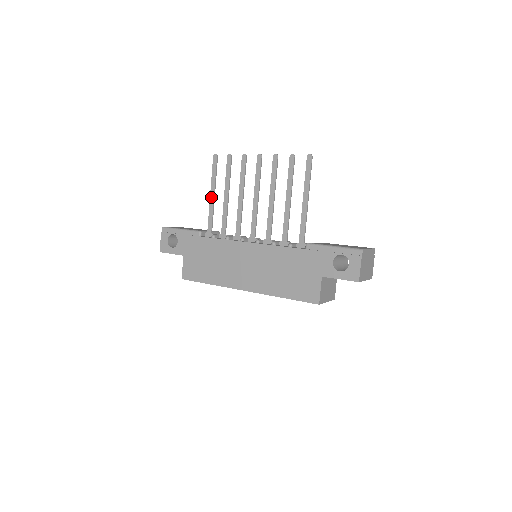
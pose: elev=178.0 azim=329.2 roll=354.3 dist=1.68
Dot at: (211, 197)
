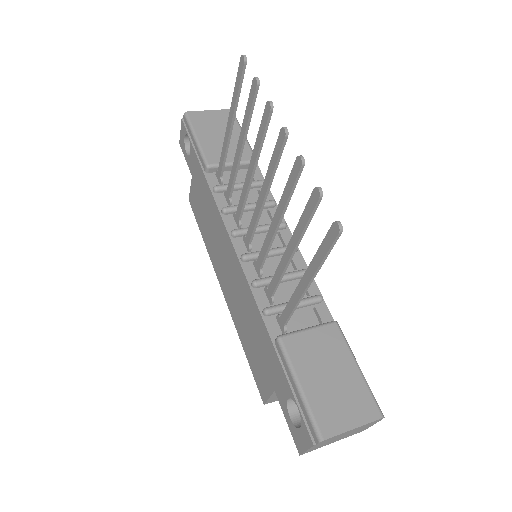
Dot at: (227, 127)
